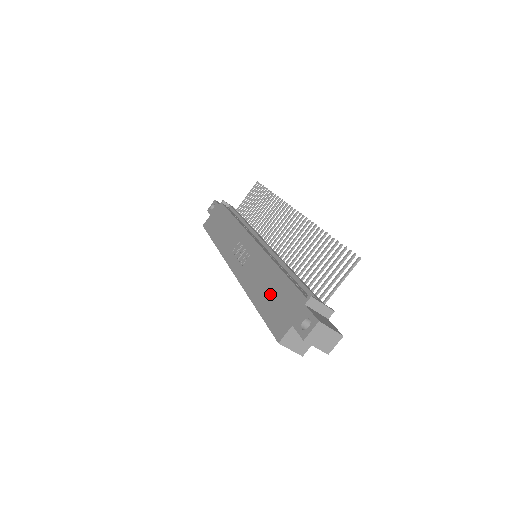
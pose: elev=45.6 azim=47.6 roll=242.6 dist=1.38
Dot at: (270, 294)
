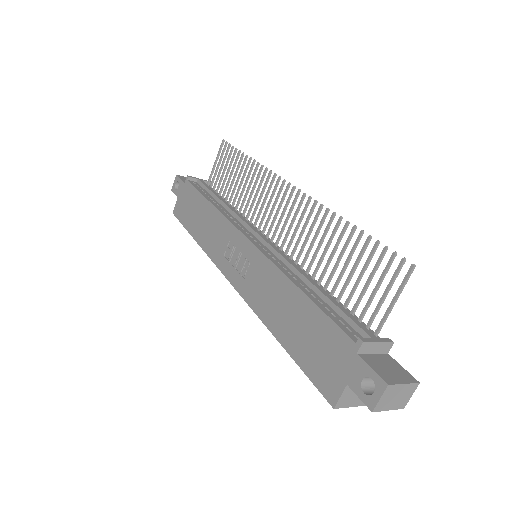
Dot at: (298, 329)
